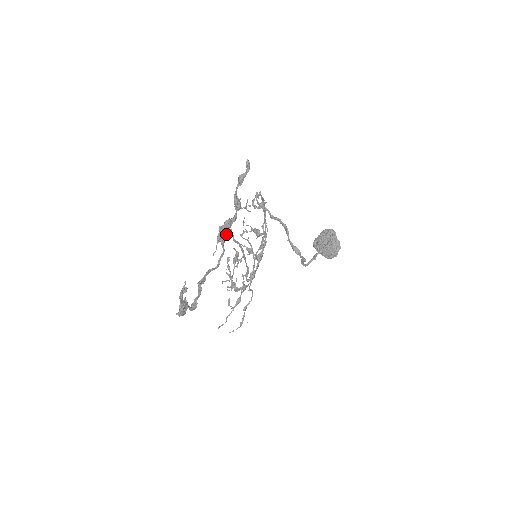
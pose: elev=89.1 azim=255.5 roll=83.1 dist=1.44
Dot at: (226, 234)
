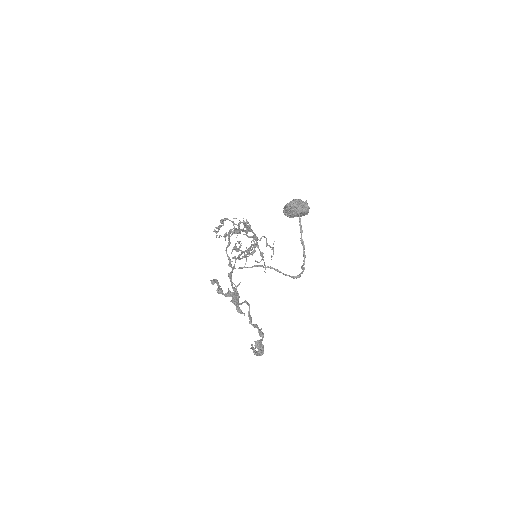
Dot at: (234, 290)
